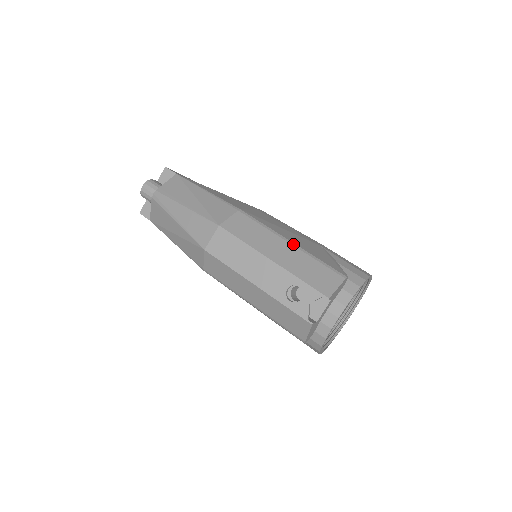
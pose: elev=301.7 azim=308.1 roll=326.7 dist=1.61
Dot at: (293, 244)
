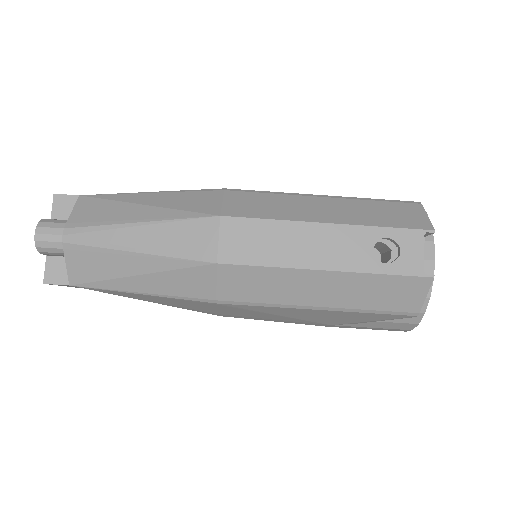
Dot at: (328, 196)
